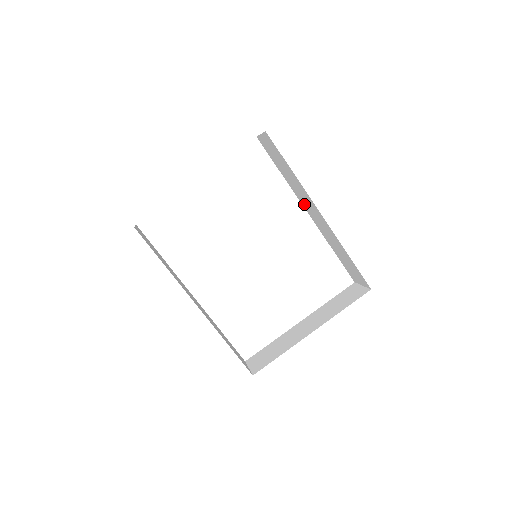
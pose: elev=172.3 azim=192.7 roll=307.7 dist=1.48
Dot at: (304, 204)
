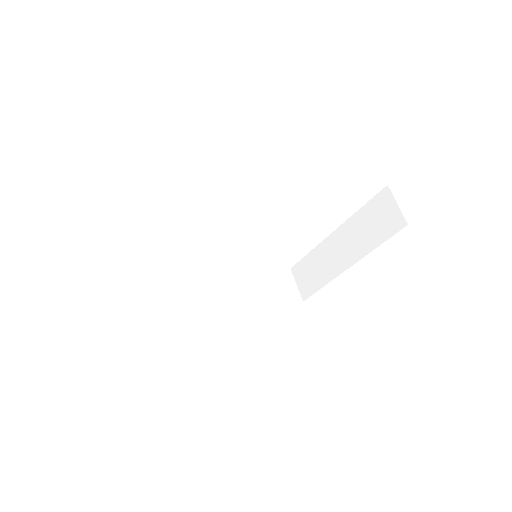
Dot at: occluded
